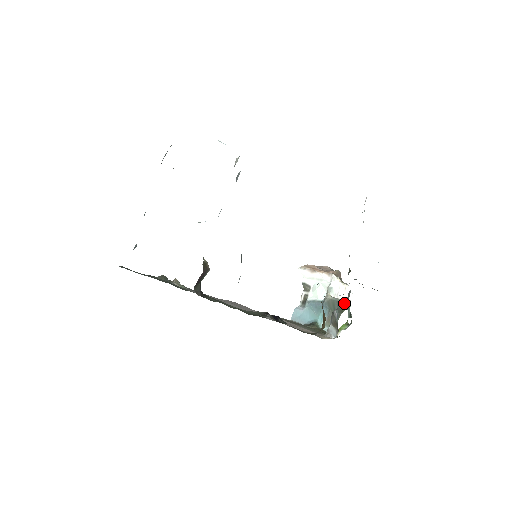
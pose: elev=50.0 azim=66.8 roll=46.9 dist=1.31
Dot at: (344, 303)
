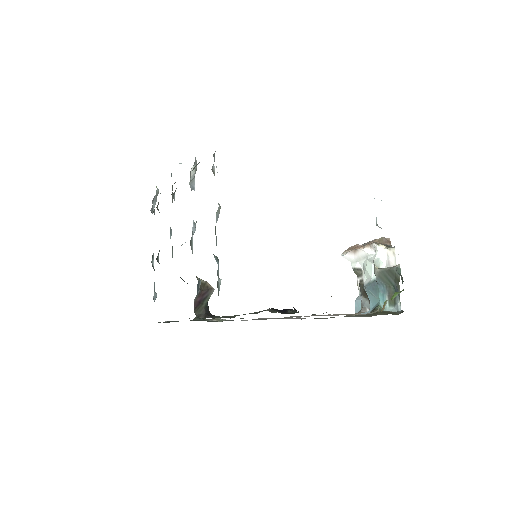
Dot at: (393, 269)
